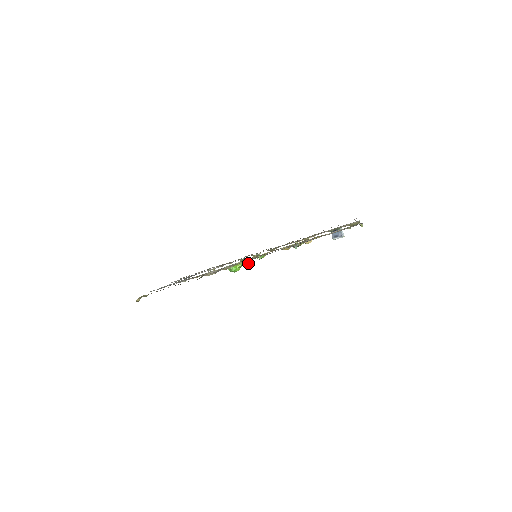
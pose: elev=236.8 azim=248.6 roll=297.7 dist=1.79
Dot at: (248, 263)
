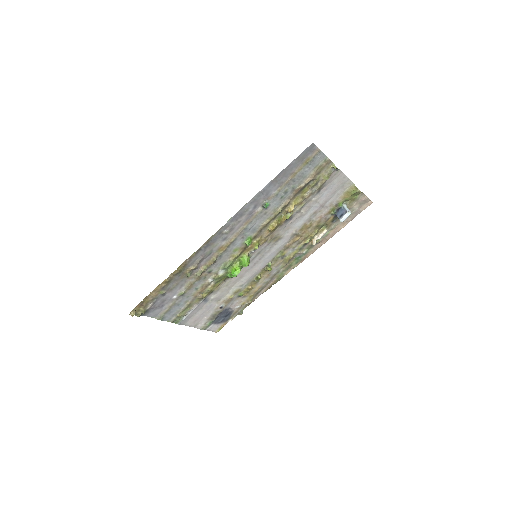
Dot at: (244, 260)
